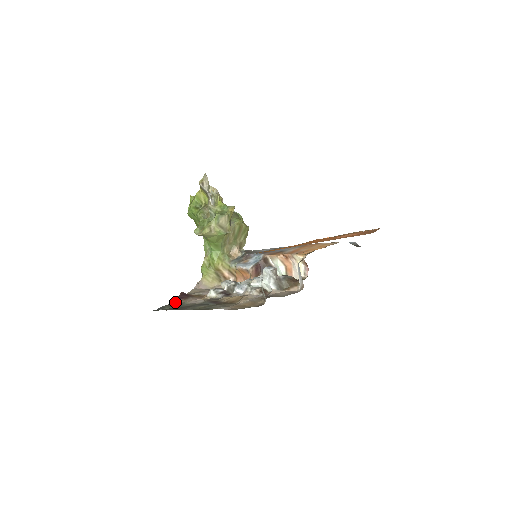
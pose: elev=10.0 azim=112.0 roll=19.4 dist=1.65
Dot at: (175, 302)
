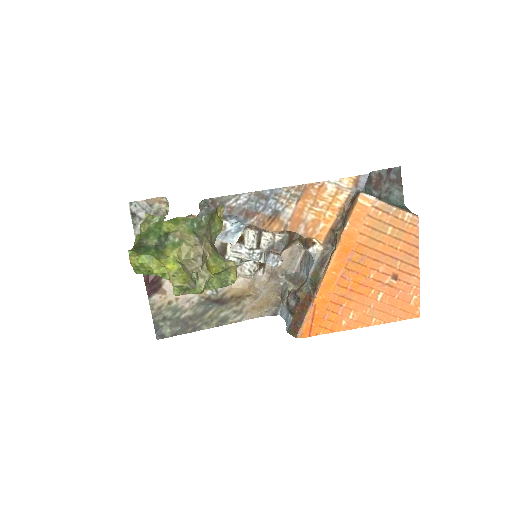
Dot at: (156, 304)
